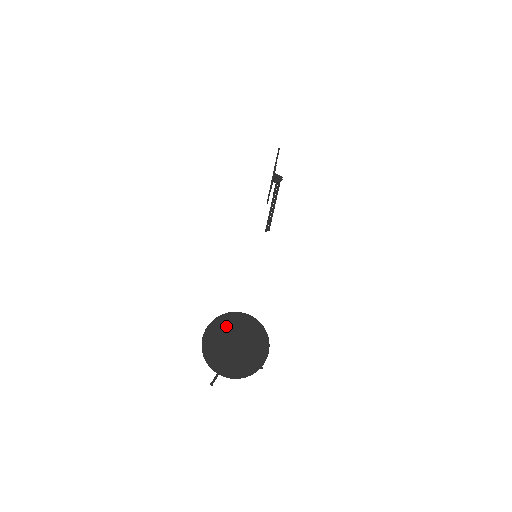
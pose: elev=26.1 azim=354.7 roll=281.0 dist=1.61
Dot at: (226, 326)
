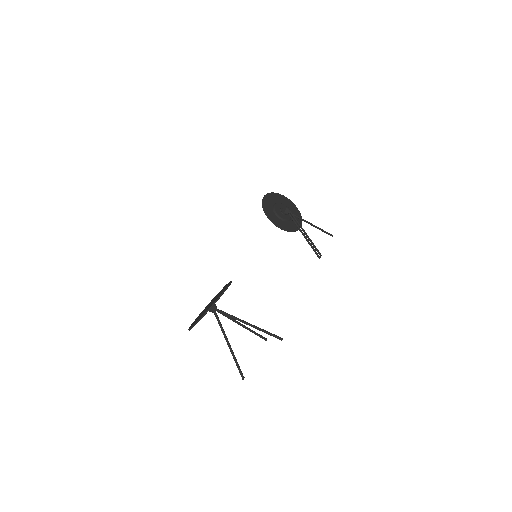
Dot at: occluded
